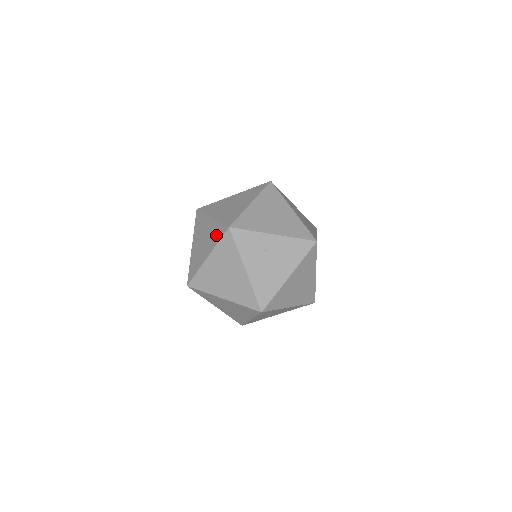
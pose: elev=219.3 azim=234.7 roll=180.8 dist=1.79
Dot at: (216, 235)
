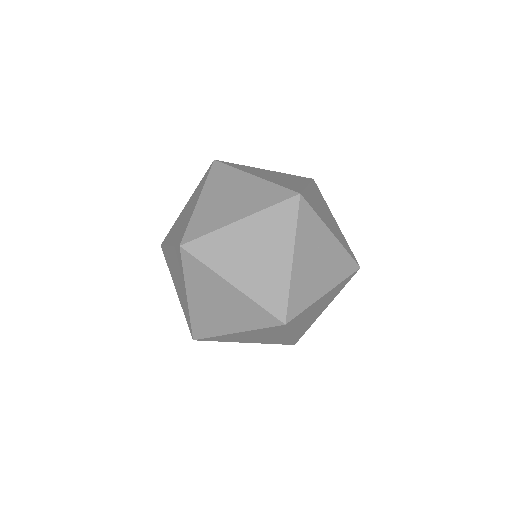
Dot at: (267, 197)
